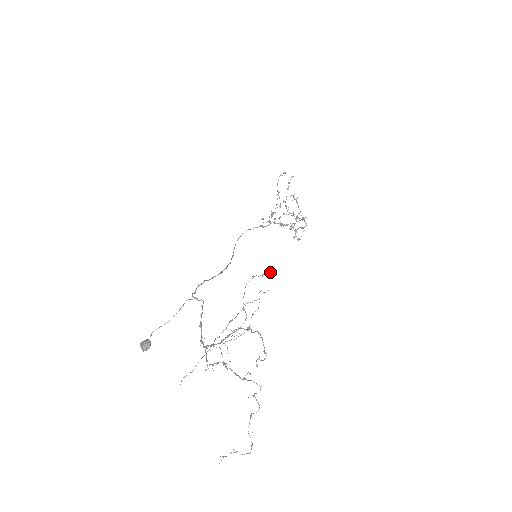
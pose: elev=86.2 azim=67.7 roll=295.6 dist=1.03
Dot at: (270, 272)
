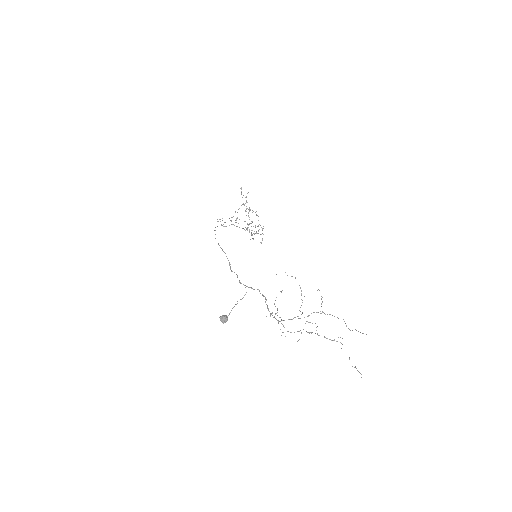
Dot at: occluded
